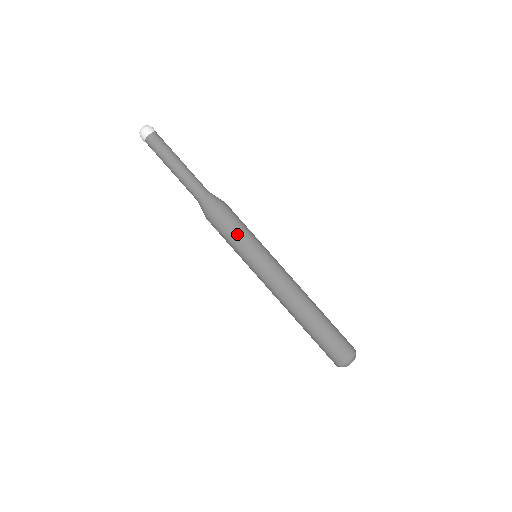
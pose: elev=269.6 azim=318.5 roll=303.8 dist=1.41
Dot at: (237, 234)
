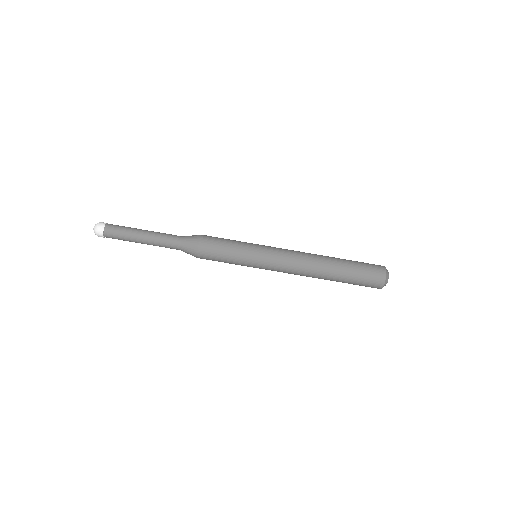
Dot at: (230, 248)
